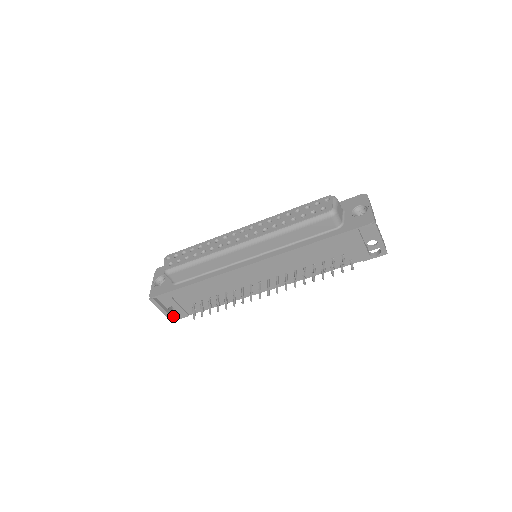
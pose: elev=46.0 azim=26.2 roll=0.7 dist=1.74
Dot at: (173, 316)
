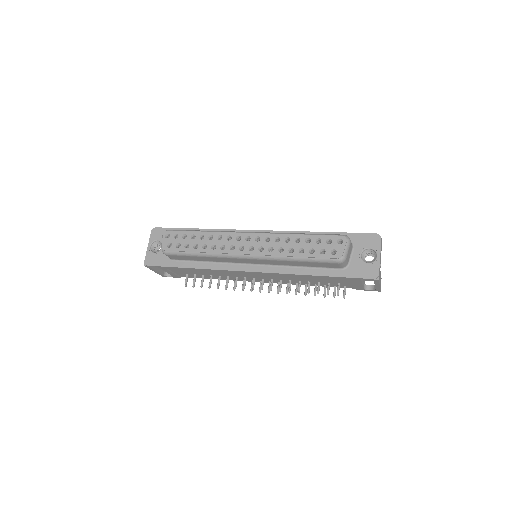
Dot at: (165, 274)
